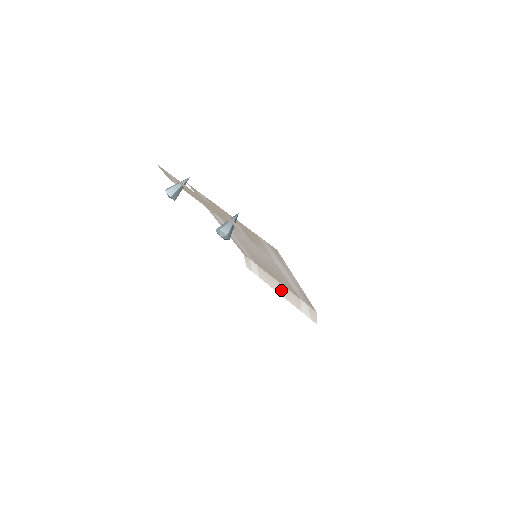
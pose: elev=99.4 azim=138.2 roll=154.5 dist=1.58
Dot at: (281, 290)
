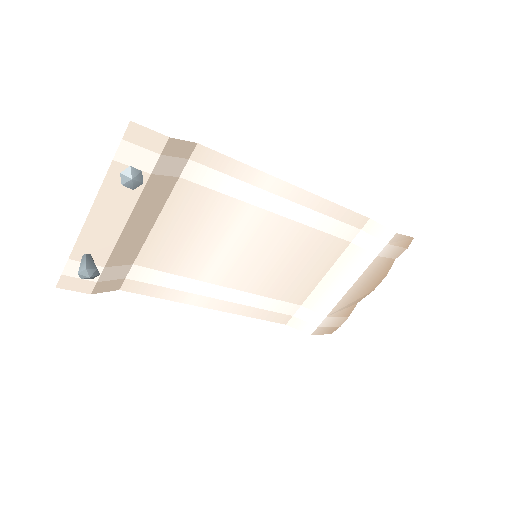
Dot at: (341, 279)
